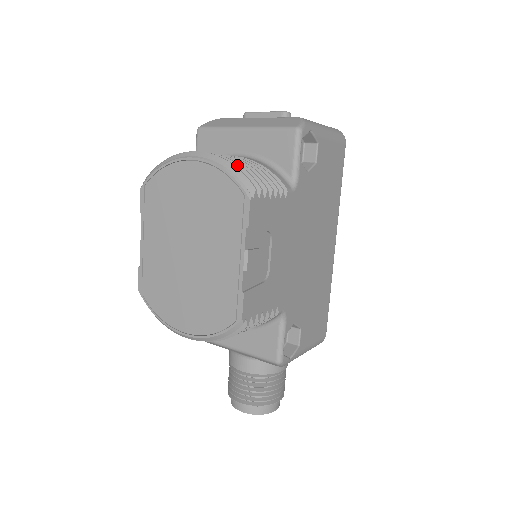
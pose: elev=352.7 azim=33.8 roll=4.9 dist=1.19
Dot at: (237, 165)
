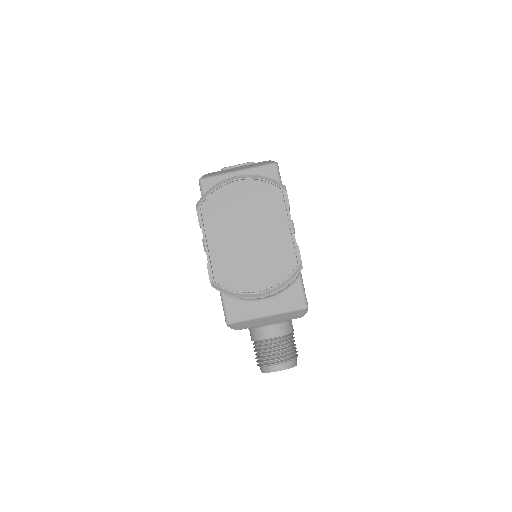
Dot at: occluded
